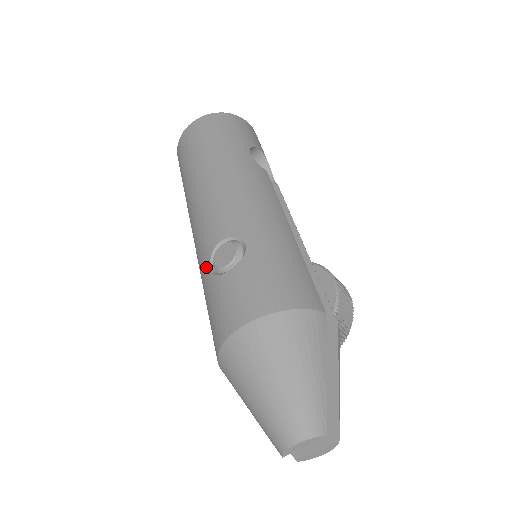
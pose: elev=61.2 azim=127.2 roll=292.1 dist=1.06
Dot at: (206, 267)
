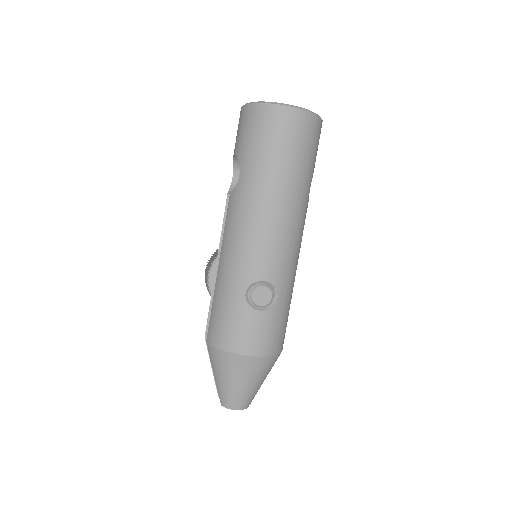
Dot at: (242, 286)
